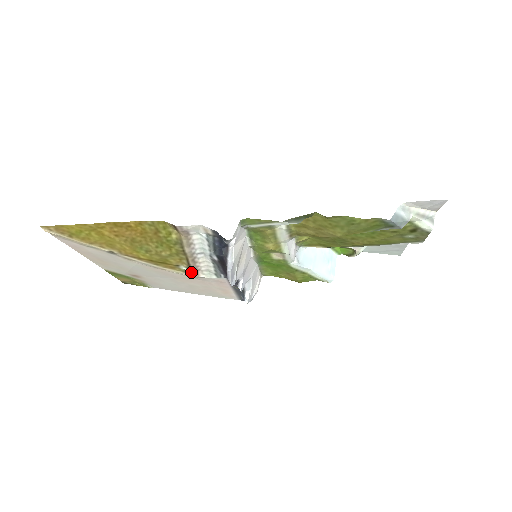
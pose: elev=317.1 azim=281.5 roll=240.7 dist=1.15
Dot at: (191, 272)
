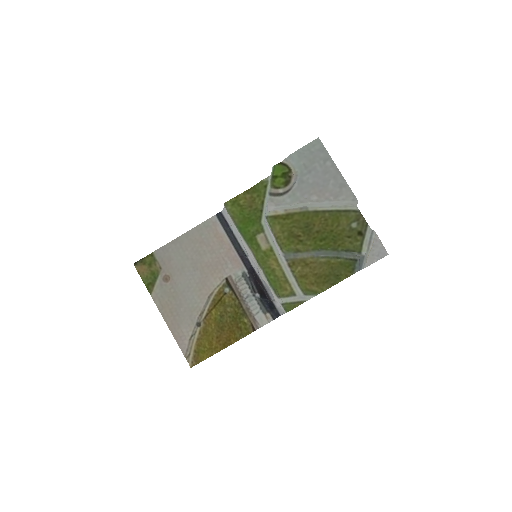
Dot at: (231, 286)
